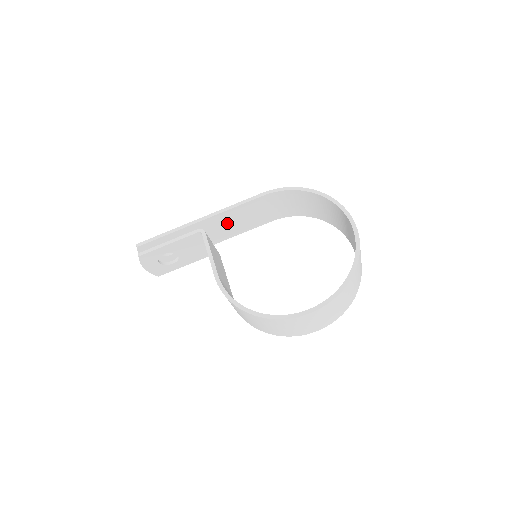
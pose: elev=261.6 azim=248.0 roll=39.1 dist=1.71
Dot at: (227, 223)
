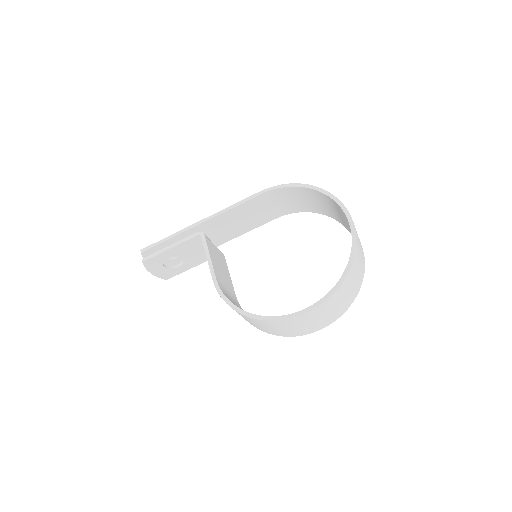
Dot at: (228, 224)
